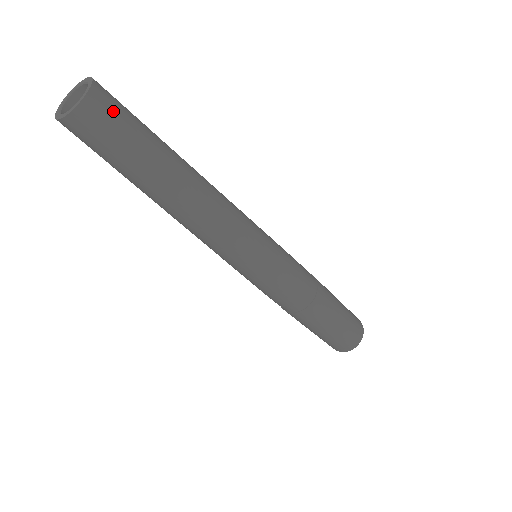
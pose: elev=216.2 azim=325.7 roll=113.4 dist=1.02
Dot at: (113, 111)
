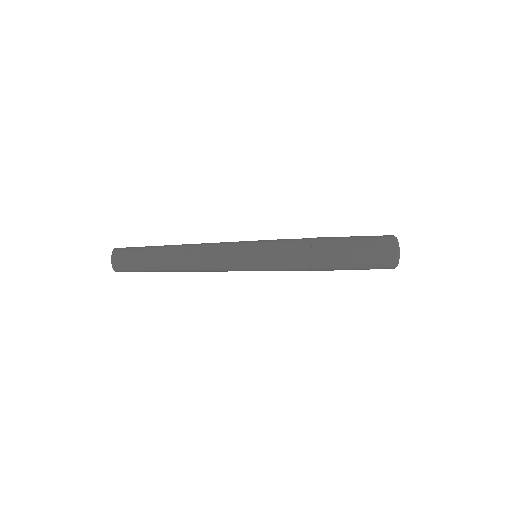
Dot at: (124, 262)
